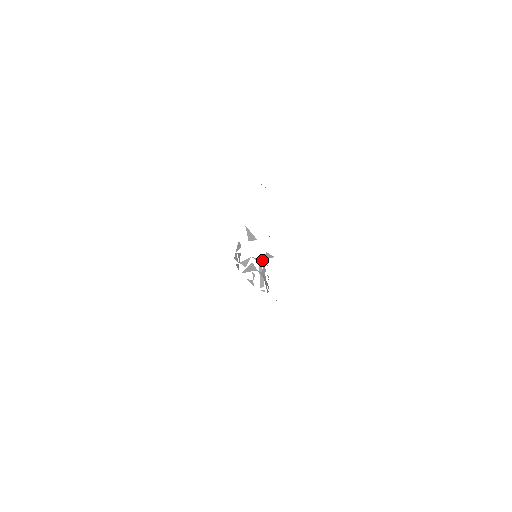
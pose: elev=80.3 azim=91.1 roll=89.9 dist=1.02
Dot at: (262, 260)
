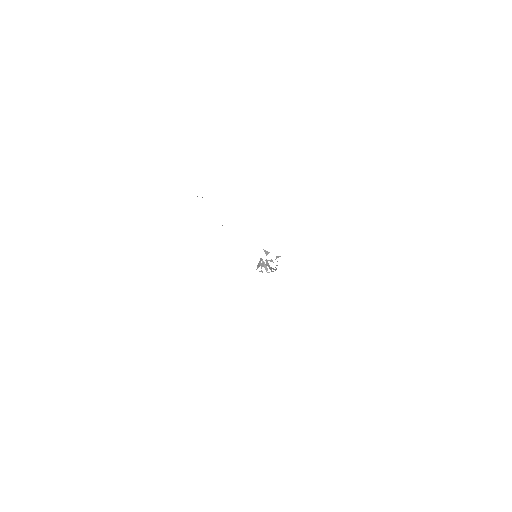
Dot at: (271, 259)
